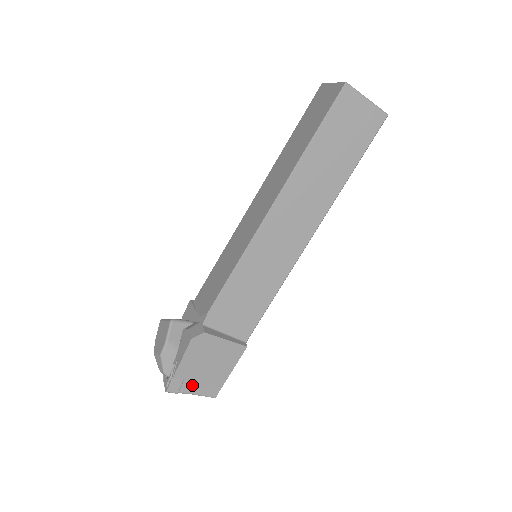
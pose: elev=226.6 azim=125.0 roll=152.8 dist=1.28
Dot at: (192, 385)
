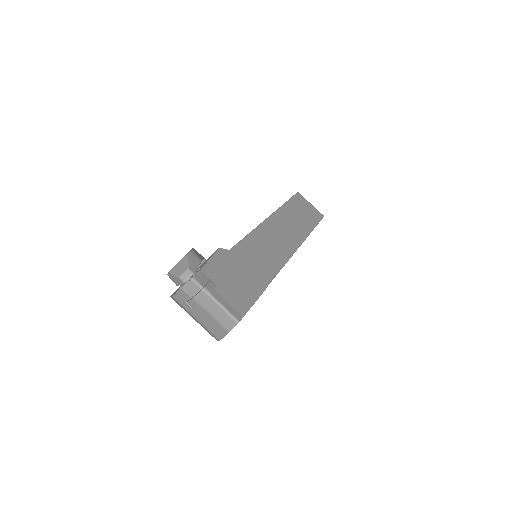
Dot at: (217, 291)
